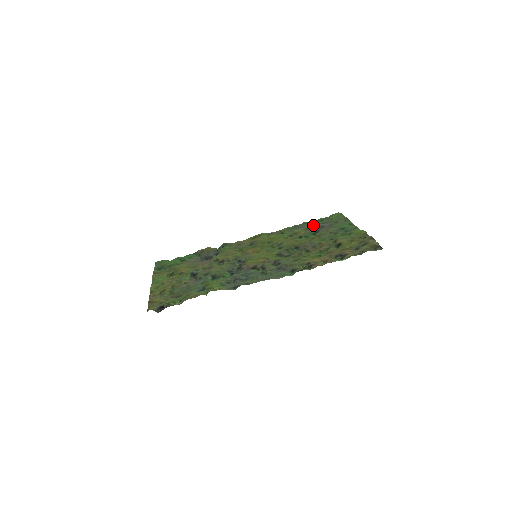
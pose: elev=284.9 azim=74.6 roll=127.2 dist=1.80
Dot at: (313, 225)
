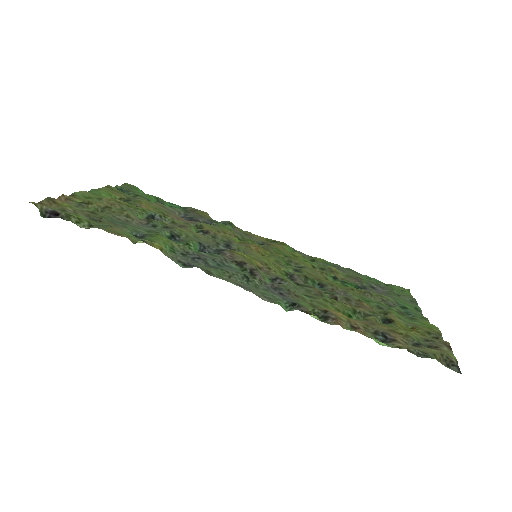
Dot at: (362, 277)
